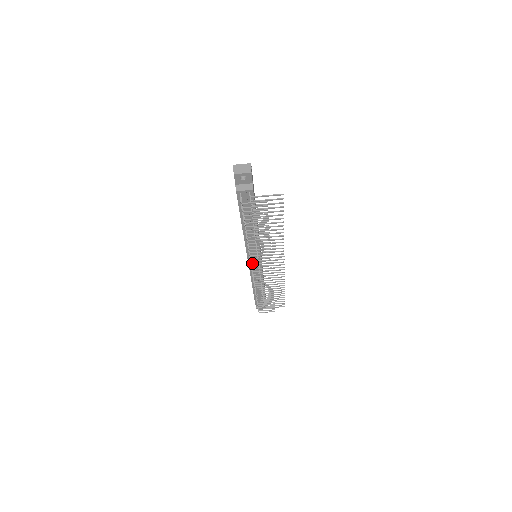
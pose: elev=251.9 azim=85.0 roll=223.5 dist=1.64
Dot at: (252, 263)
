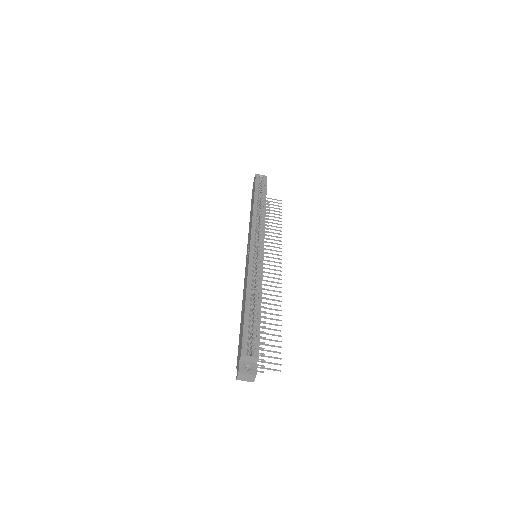
Dot at: occluded
